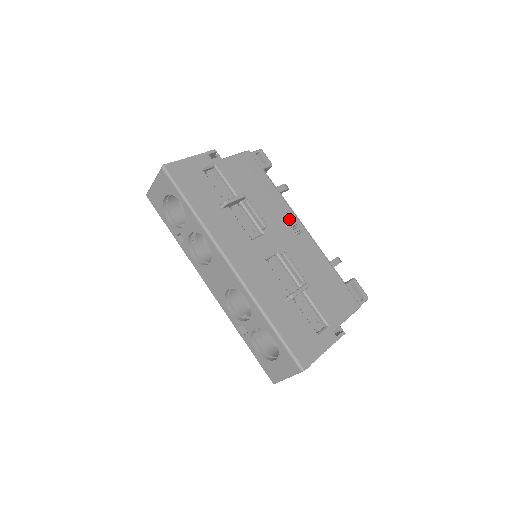
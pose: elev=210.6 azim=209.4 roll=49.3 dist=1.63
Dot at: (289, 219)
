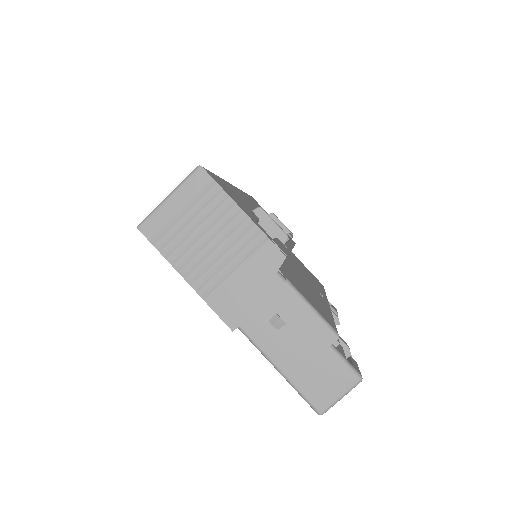
Dot at: (318, 289)
